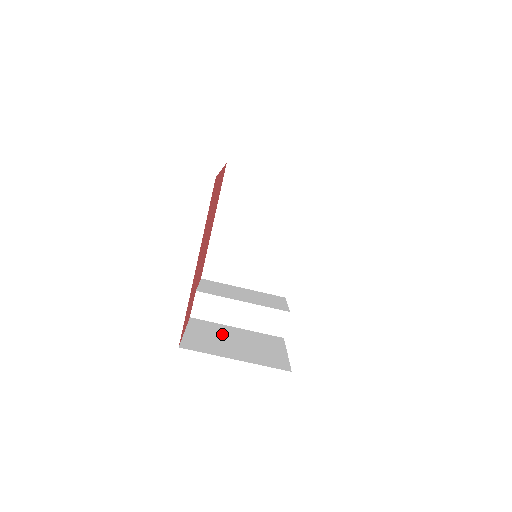
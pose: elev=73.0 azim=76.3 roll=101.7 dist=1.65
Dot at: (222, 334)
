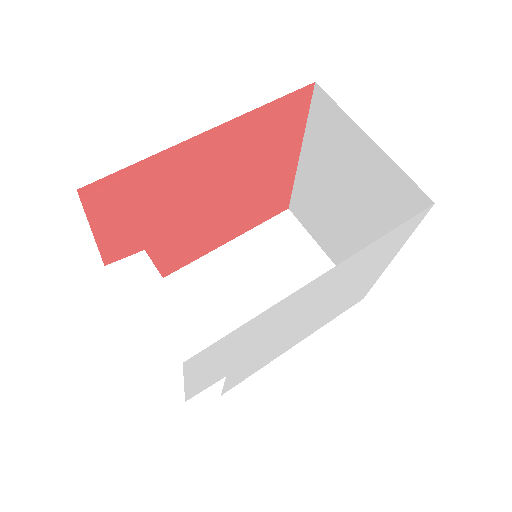
Dot at: occluded
